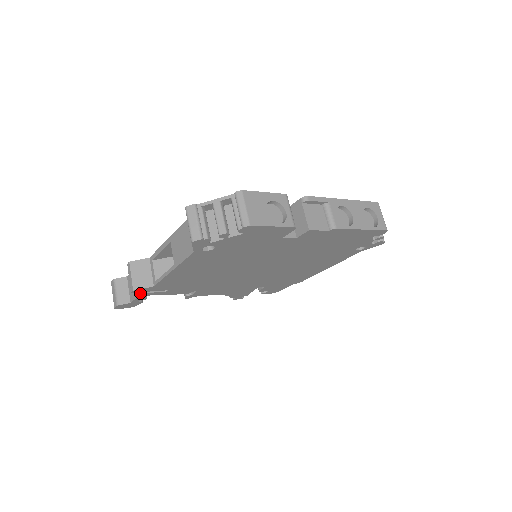
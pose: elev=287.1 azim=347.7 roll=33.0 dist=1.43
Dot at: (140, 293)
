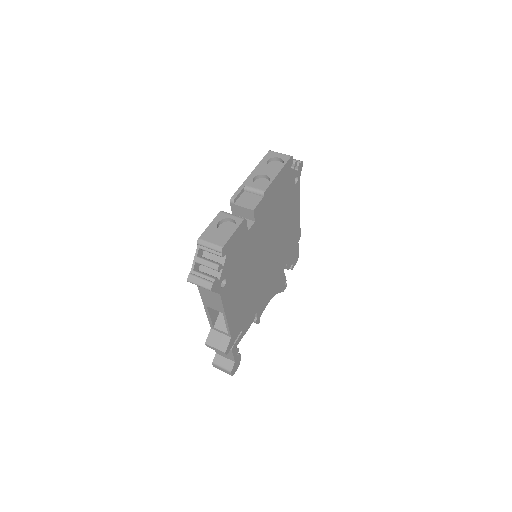
Dot at: (231, 350)
